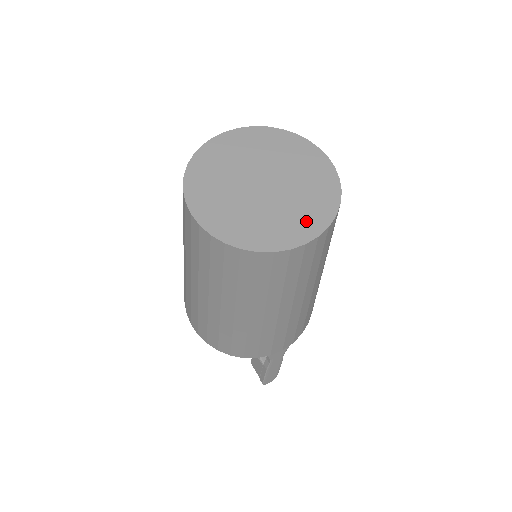
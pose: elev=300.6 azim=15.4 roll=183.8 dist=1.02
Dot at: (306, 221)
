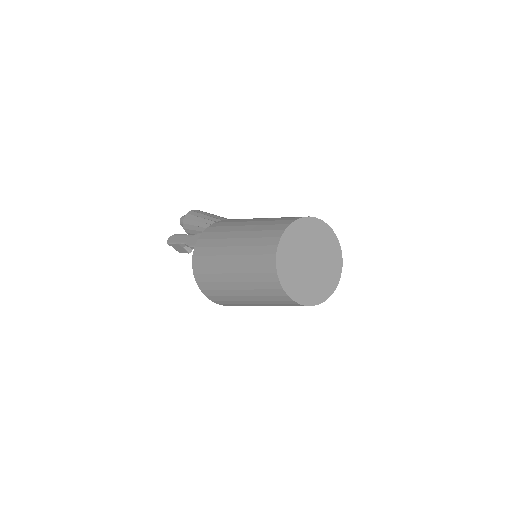
Dot at: (333, 277)
